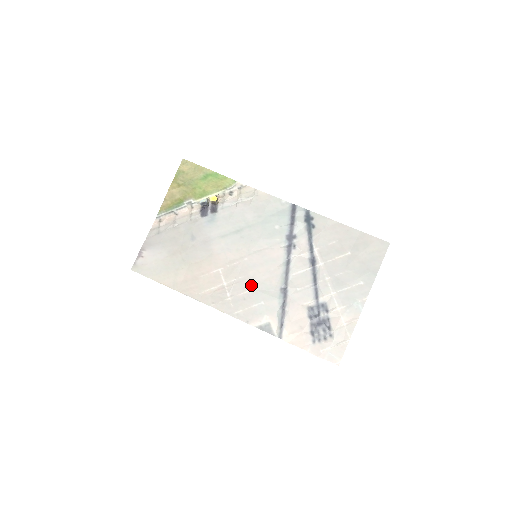
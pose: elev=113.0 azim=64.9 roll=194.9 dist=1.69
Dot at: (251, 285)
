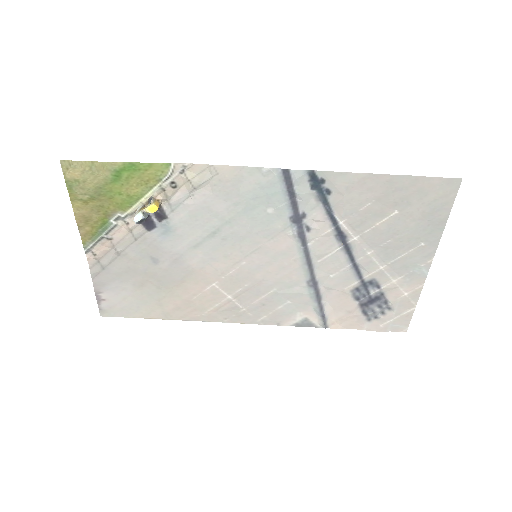
Dot at: (265, 289)
